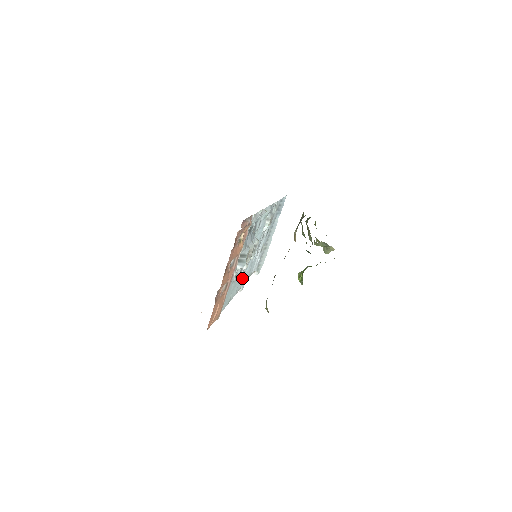
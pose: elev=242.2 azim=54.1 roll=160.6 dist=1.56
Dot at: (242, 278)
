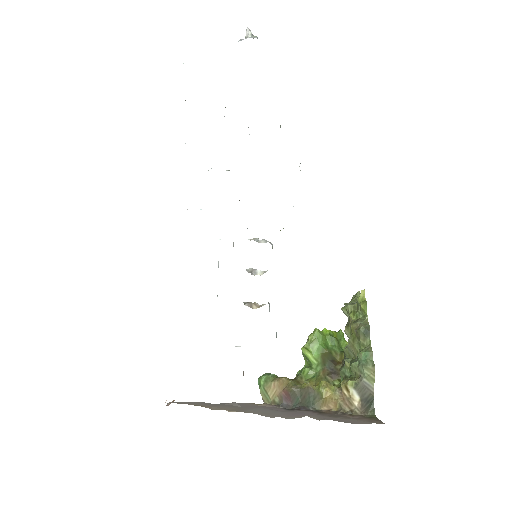
Dot at: occluded
